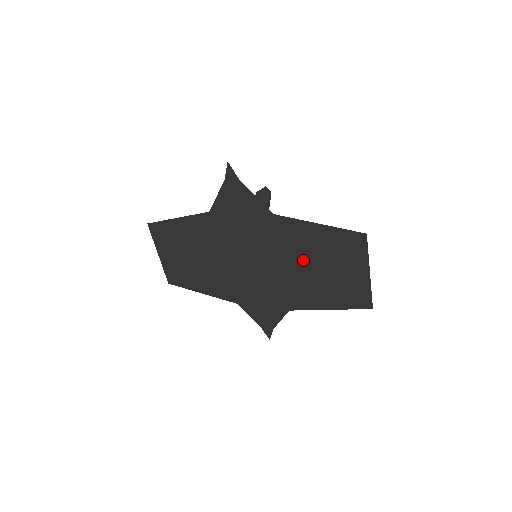
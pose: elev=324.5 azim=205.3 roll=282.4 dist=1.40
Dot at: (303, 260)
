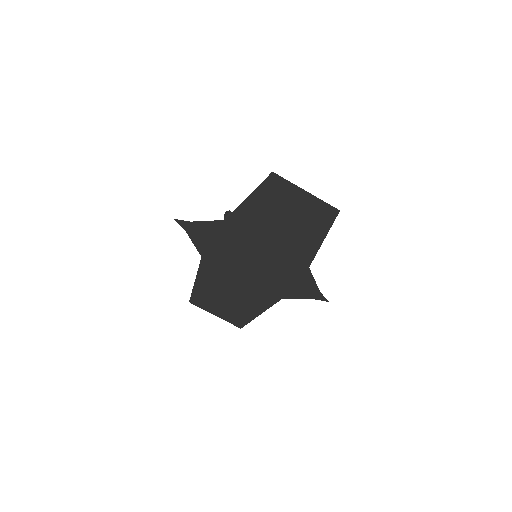
Dot at: (271, 228)
